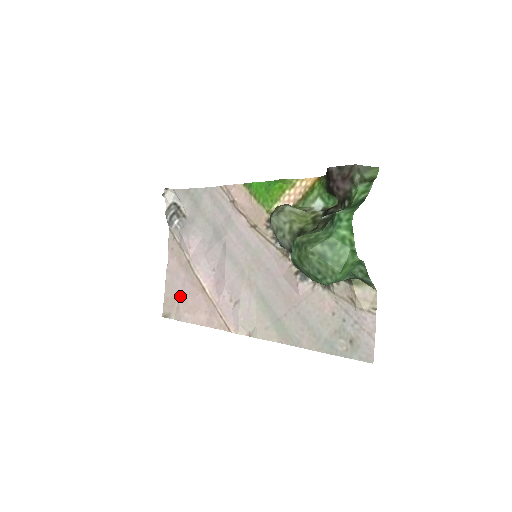
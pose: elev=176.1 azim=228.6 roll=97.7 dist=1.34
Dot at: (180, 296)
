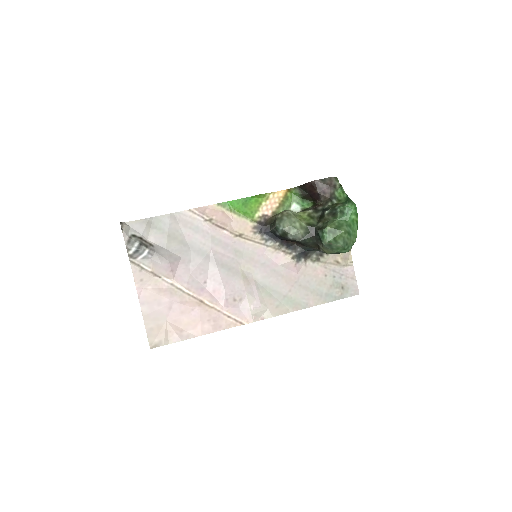
Dot at: (169, 320)
